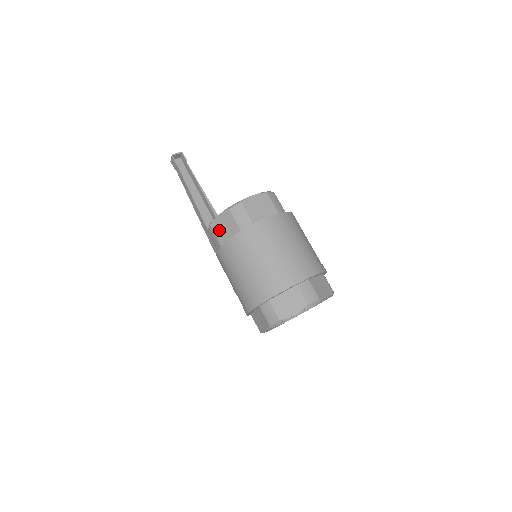
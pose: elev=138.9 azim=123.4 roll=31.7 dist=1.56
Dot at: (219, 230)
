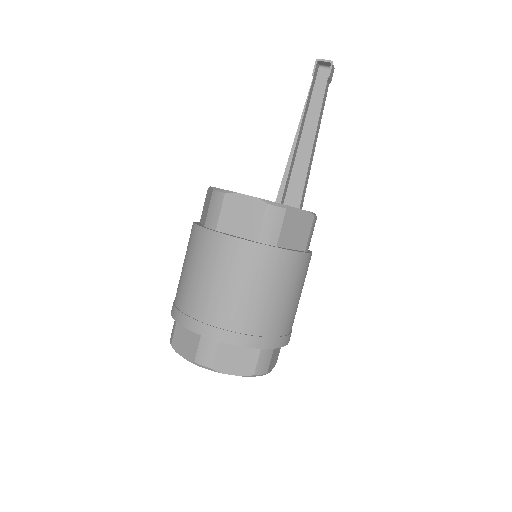
Dot at: (205, 203)
